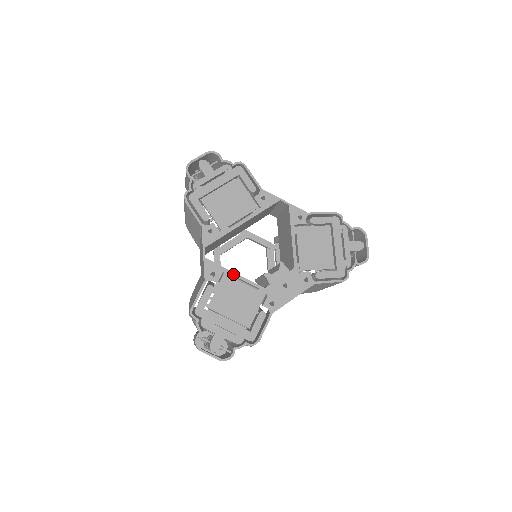
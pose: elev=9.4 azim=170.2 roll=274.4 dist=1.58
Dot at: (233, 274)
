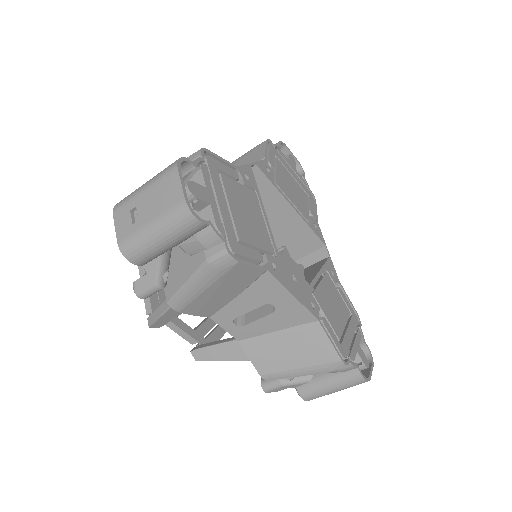
Dot at: (261, 204)
